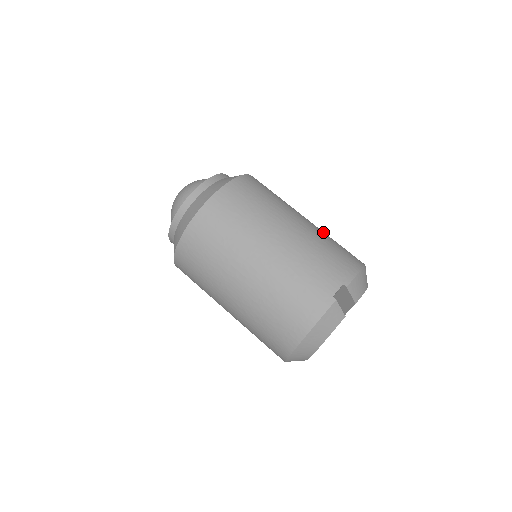
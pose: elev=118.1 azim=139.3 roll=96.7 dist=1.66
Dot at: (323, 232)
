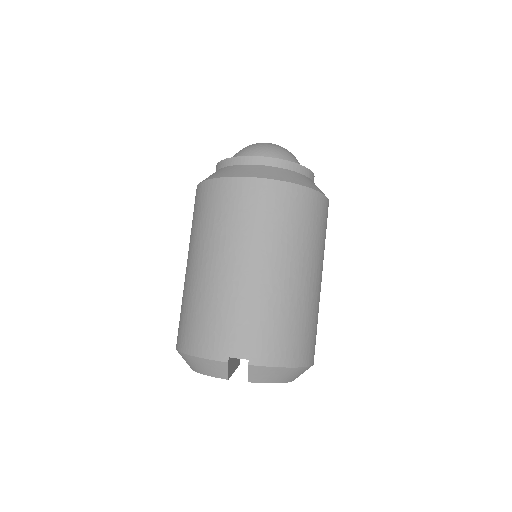
Dot at: (309, 304)
